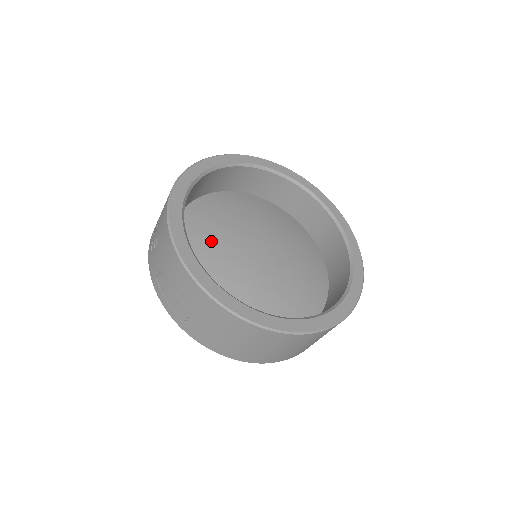
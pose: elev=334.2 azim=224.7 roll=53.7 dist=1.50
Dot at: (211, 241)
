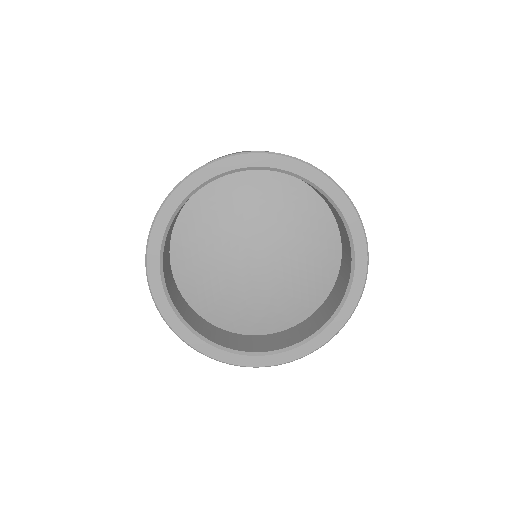
Dot at: (211, 233)
